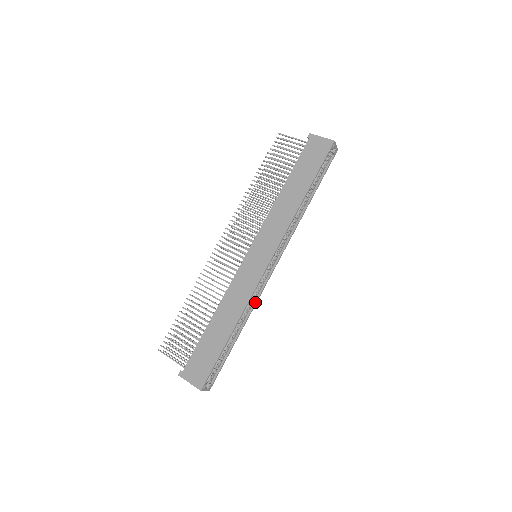
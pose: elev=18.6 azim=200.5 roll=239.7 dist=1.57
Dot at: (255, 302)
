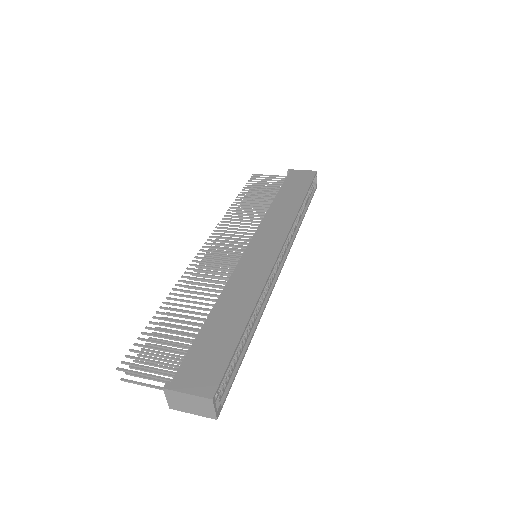
Dot at: (266, 300)
